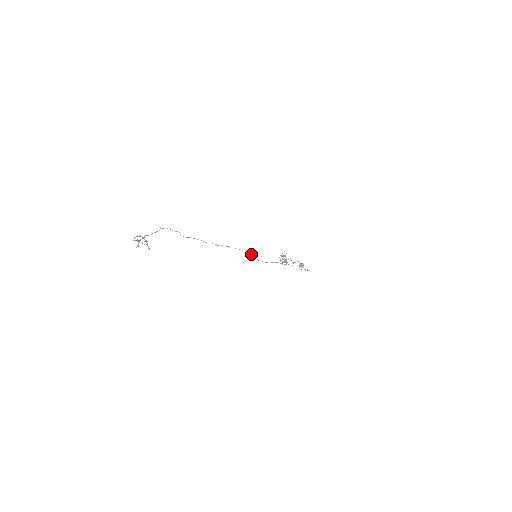
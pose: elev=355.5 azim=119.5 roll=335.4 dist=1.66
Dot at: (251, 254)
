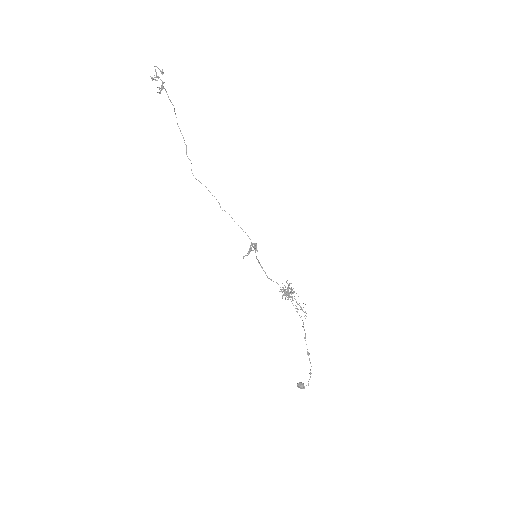
Dot at: (251, 249)
